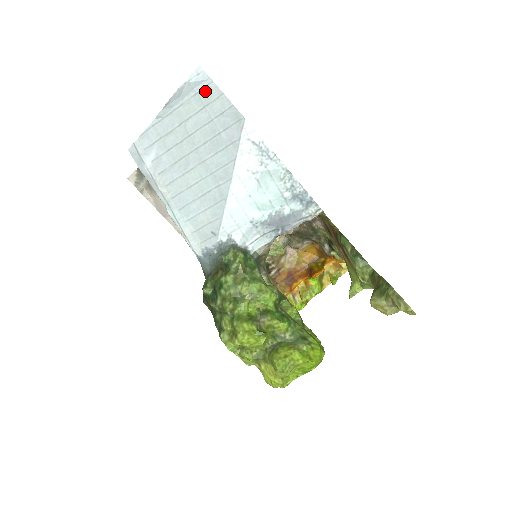
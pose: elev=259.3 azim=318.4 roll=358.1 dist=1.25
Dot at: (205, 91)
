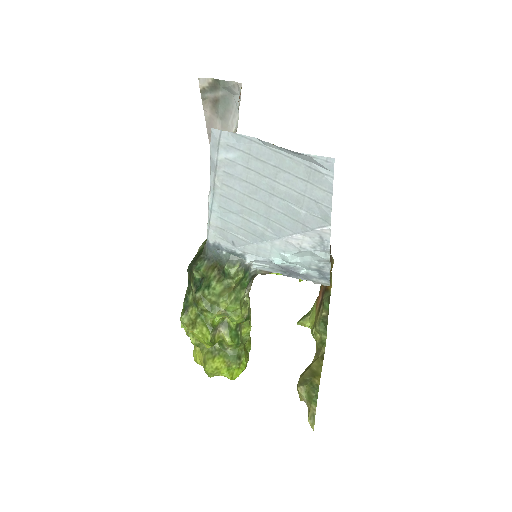
Dot at: (320, 175)
